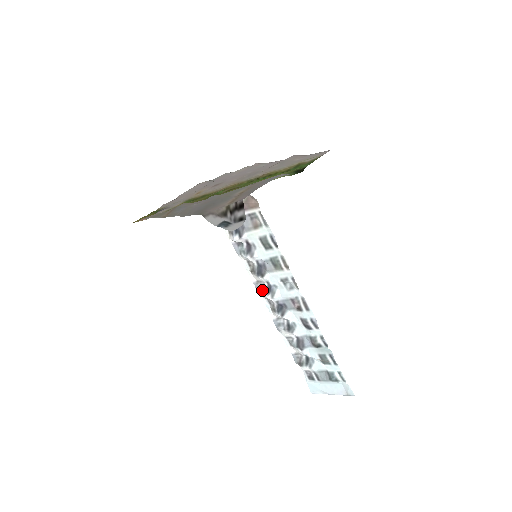
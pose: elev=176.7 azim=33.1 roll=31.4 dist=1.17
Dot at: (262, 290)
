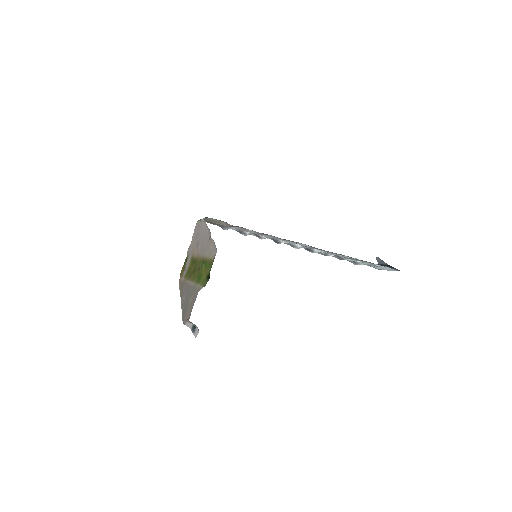
Dot at: occluded
